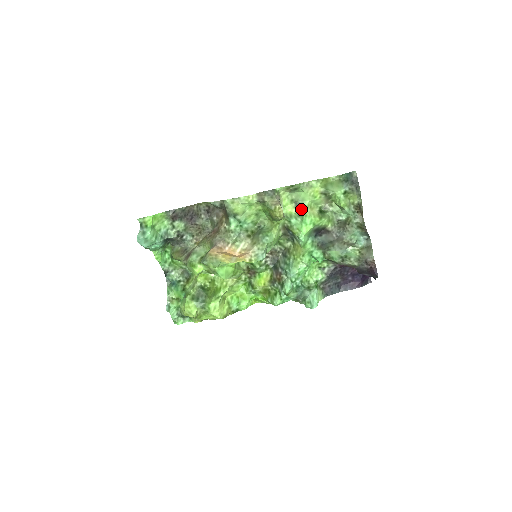
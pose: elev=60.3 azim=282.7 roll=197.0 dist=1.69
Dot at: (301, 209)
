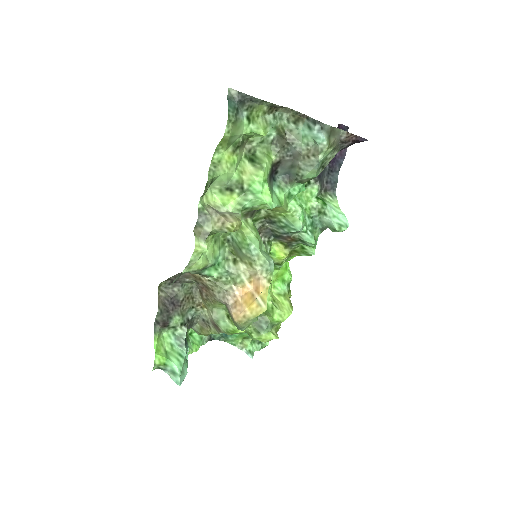
Dot at: (238, 187)
